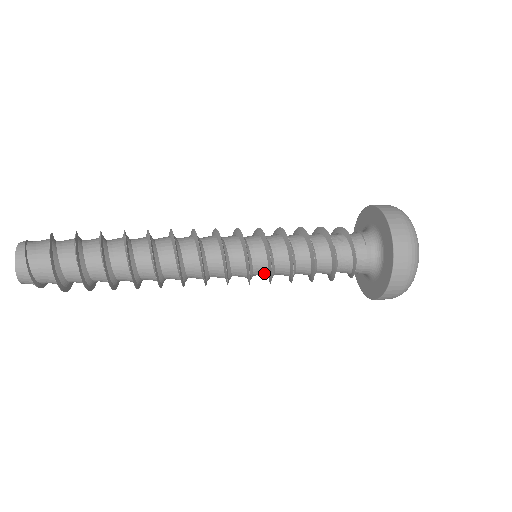
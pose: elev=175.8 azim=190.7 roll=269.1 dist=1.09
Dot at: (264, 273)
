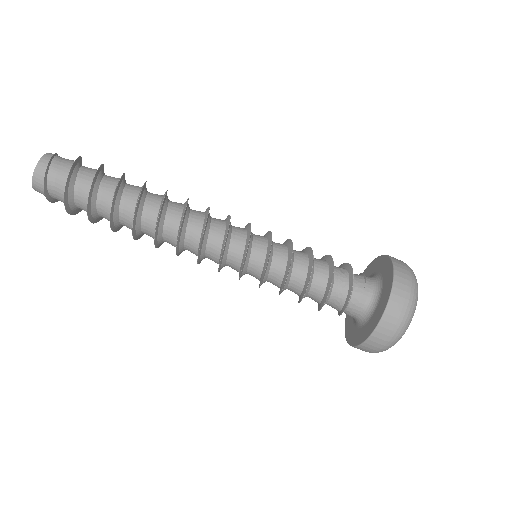
Dot at: (257, 272)
